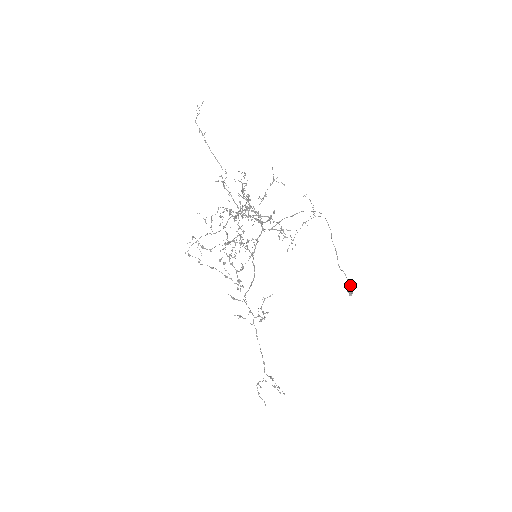
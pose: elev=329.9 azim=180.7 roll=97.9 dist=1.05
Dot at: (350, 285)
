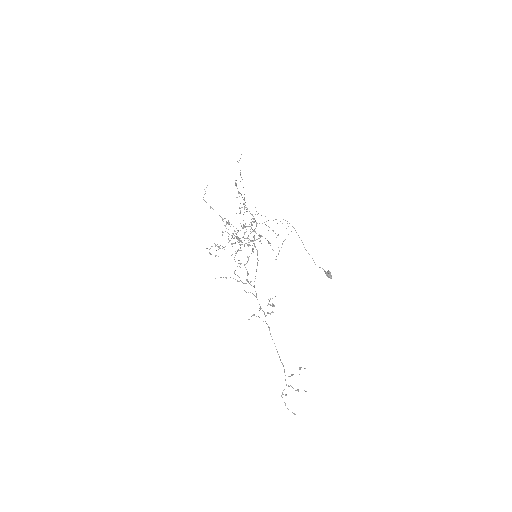
Dot at: (327, 271)
